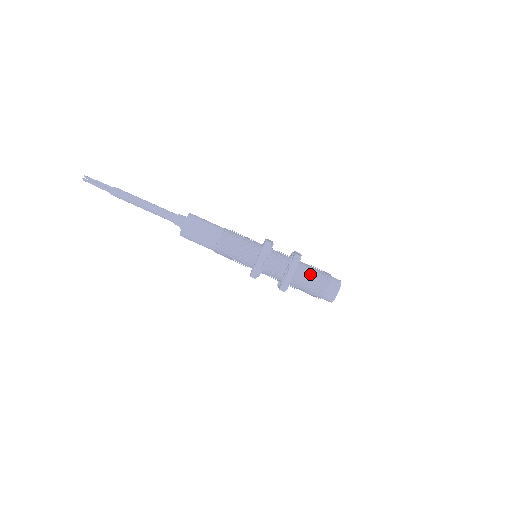
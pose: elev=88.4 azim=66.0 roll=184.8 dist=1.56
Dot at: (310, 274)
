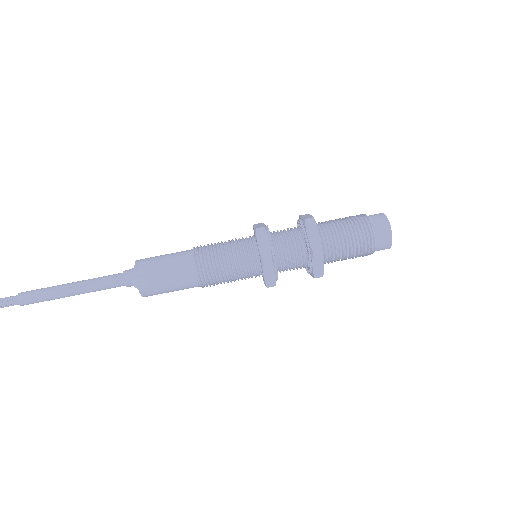
Dot at: (340, 232)
